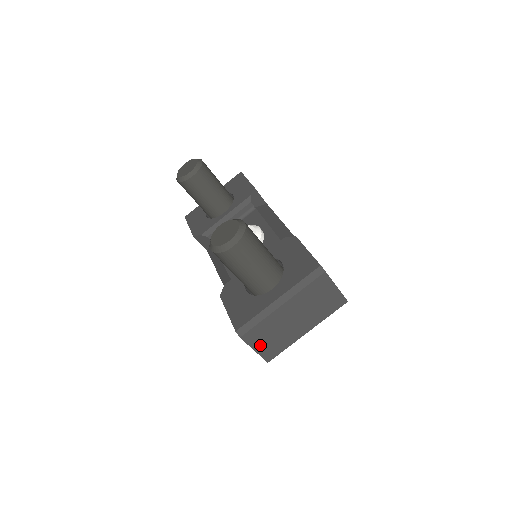
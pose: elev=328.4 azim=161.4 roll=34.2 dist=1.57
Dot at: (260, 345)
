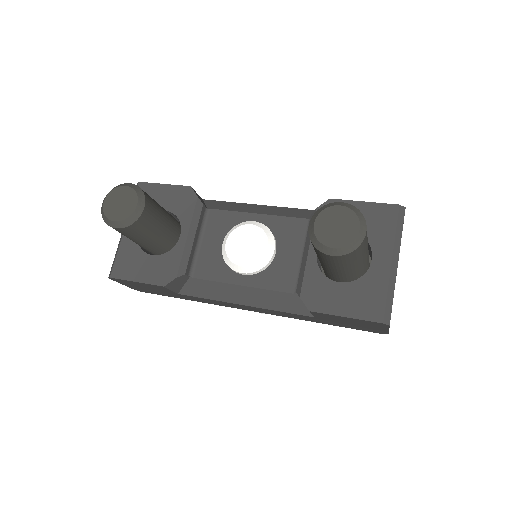
Dot at: occluded
